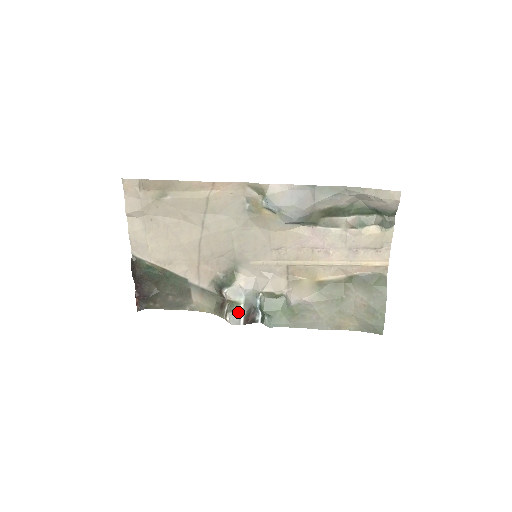
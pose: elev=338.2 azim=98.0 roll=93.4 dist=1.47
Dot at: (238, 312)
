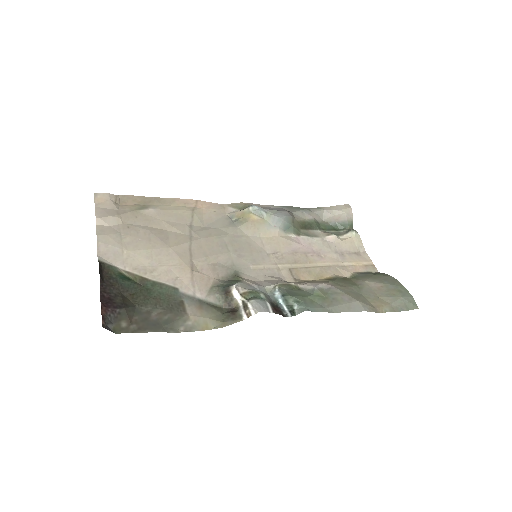
Dot at: (261, 300)
